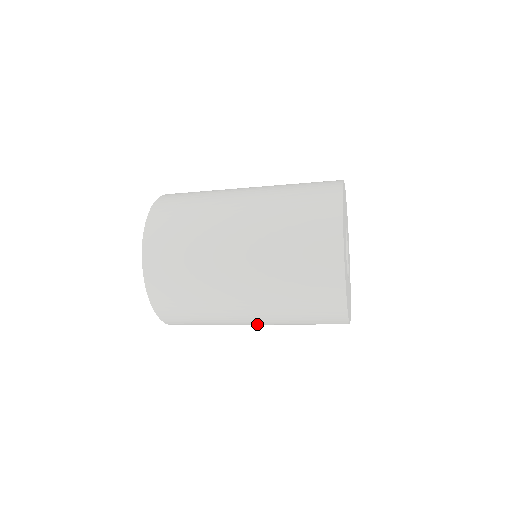
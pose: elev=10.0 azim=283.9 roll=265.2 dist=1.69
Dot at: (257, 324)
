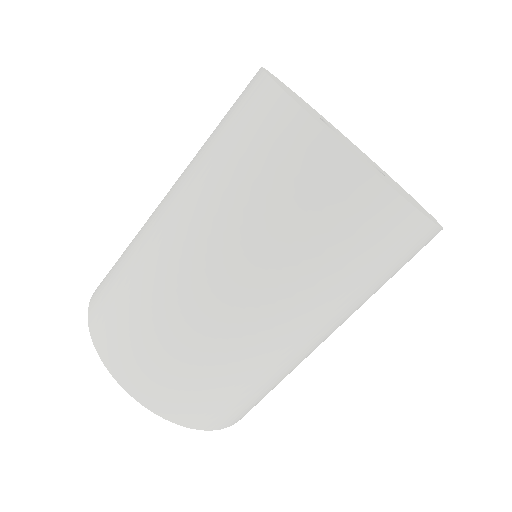
Dot at: (255, 308)
